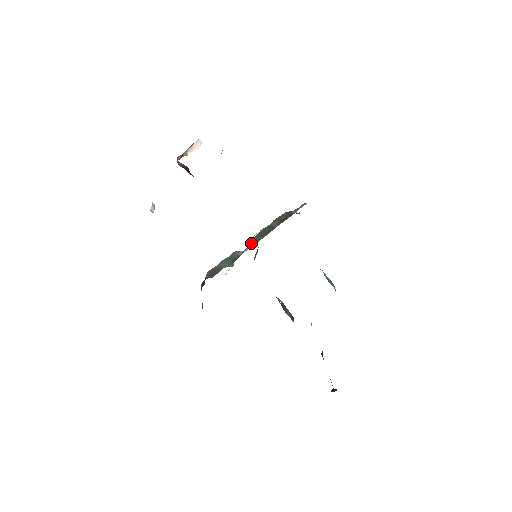
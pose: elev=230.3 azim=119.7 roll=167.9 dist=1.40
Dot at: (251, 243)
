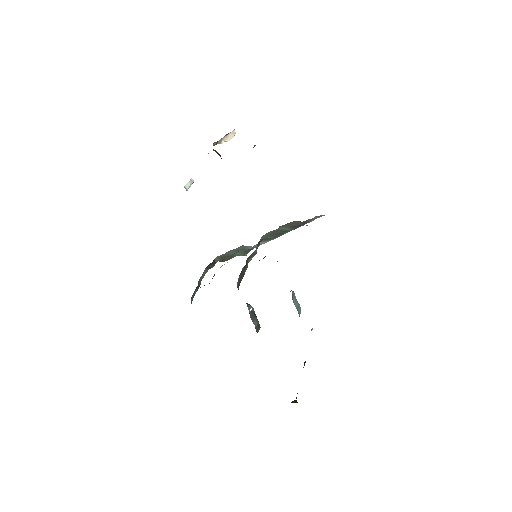
Dot at: (263, 240)
